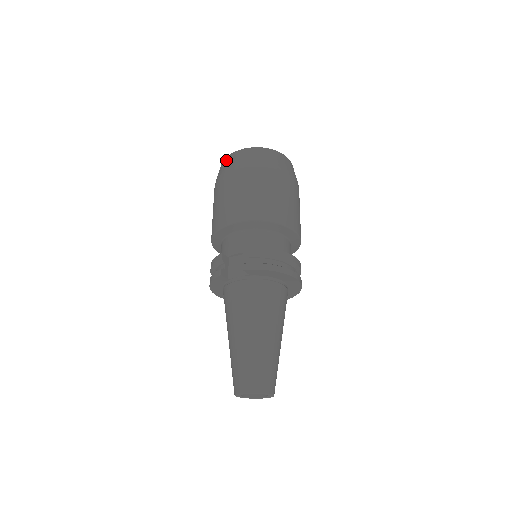
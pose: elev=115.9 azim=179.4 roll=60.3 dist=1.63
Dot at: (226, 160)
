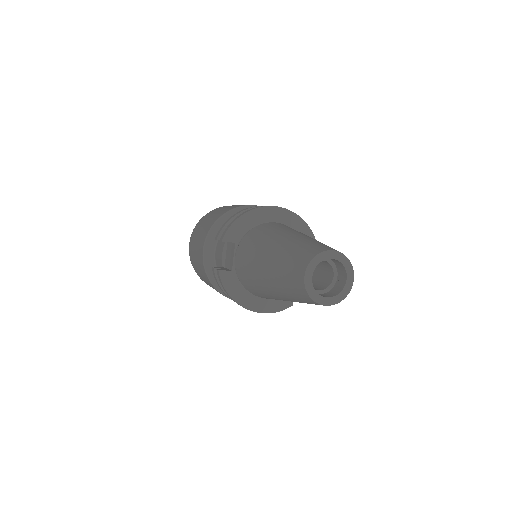
Dot at: occluded
